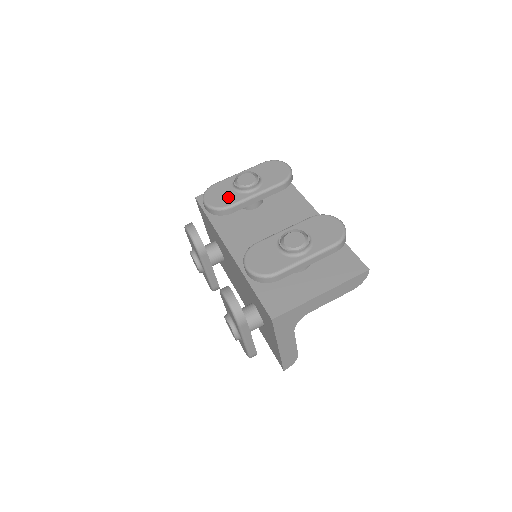
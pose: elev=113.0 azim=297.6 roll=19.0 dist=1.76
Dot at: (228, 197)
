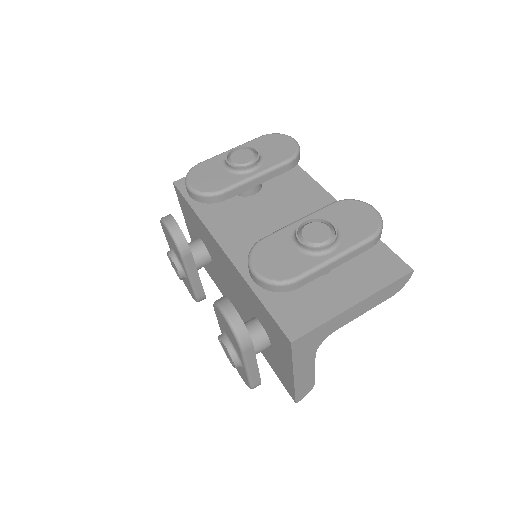
Dot at: (219, 179)
